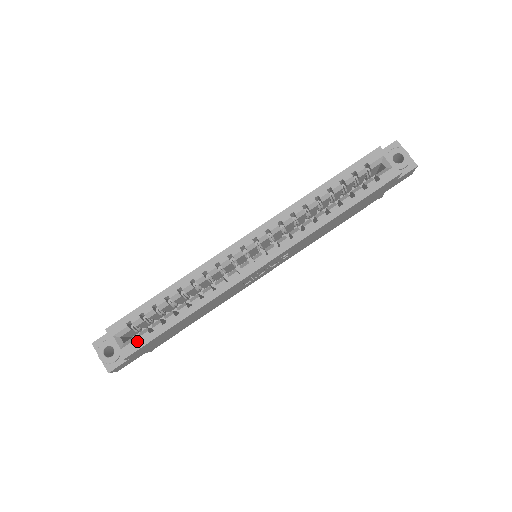
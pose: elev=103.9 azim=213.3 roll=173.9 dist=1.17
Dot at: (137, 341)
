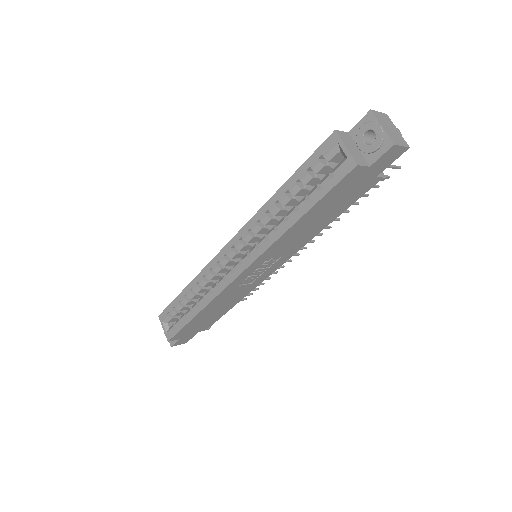
Dot at: (175, 328)
